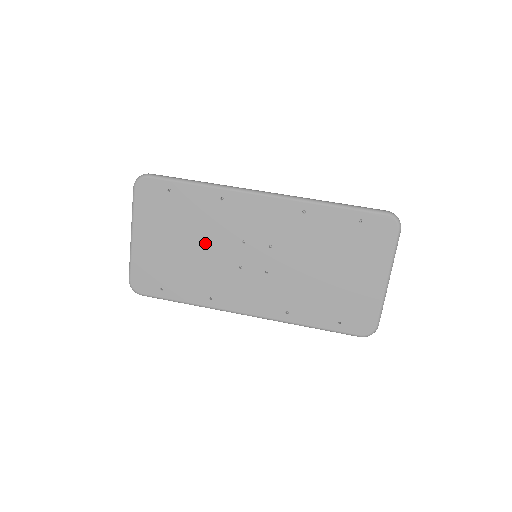
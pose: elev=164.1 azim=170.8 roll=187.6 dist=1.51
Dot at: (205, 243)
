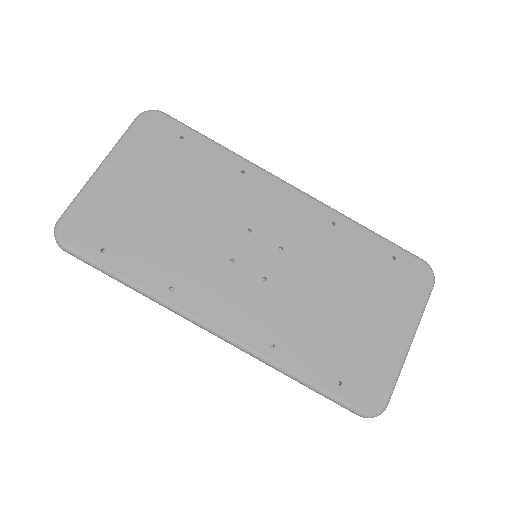
Dot at: (198, 213)
